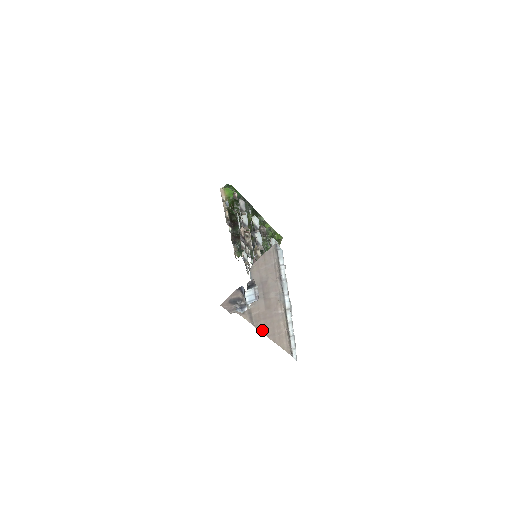
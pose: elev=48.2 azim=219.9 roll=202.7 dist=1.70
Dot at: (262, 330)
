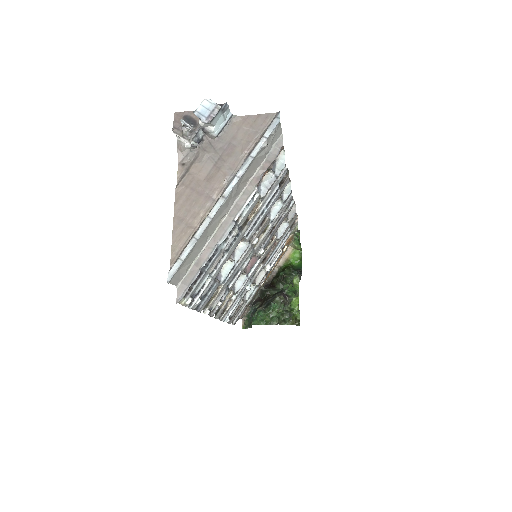
Dot at: (178, 201)
